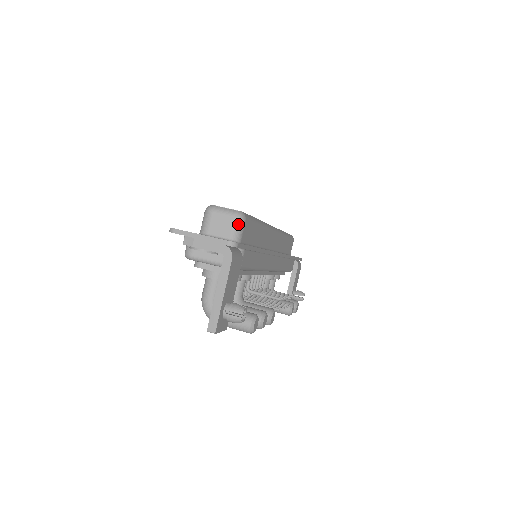
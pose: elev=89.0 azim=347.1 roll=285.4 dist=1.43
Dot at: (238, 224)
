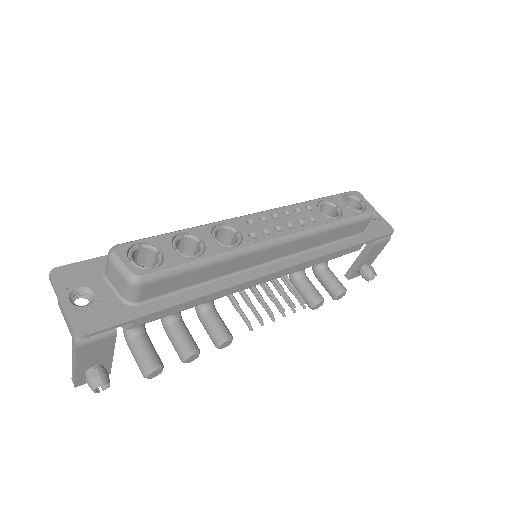
Dot at: (129, 288)
